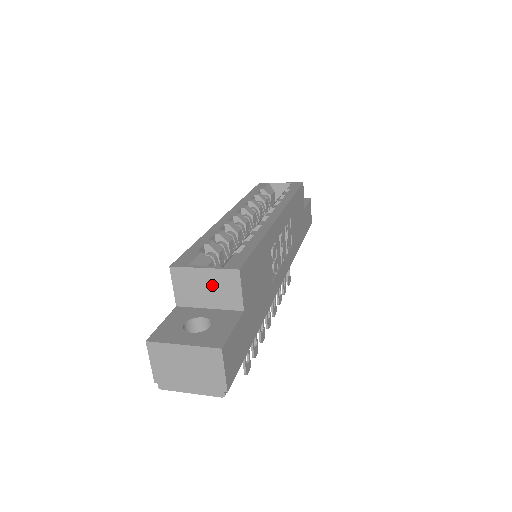
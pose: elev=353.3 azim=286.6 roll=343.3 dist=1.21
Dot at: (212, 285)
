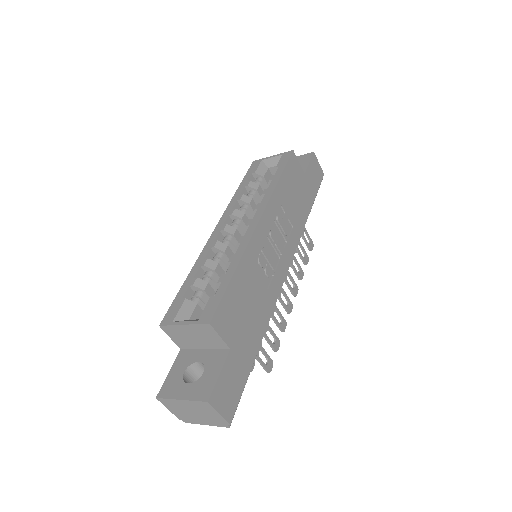
Dot at: (196, 335)
